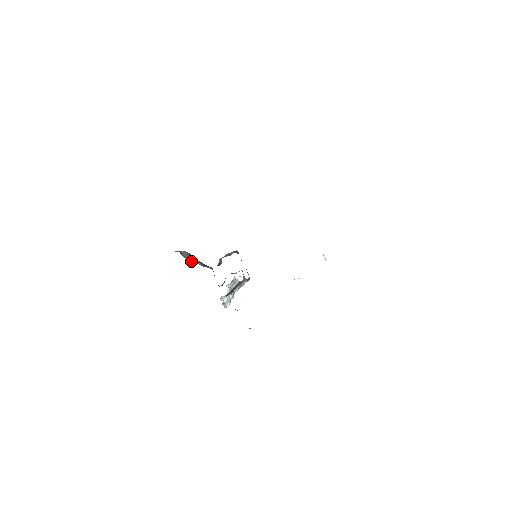
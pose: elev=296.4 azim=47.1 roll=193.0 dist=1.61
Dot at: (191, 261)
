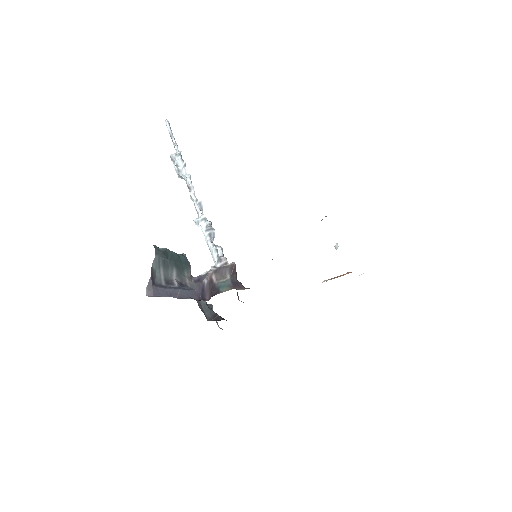
Dot at: (164, 278)
